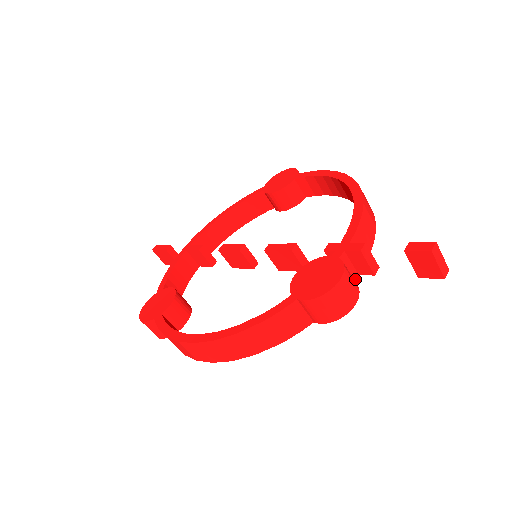
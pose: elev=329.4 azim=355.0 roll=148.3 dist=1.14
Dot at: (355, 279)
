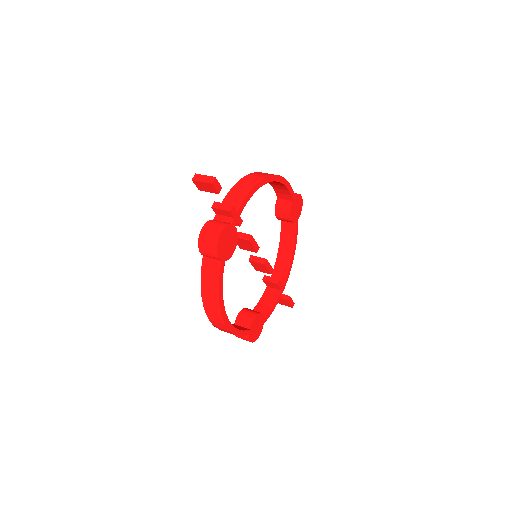
Dot at: (233, 222)
